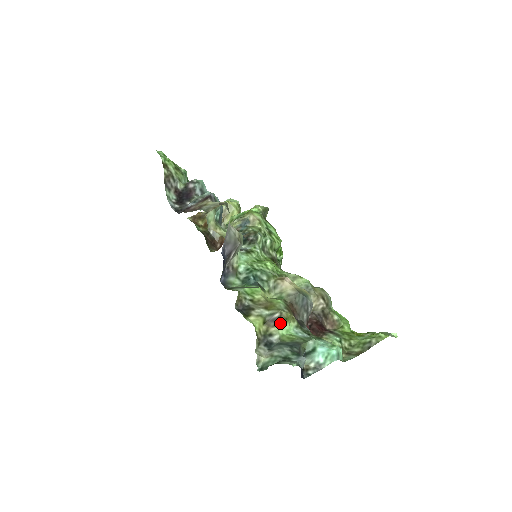
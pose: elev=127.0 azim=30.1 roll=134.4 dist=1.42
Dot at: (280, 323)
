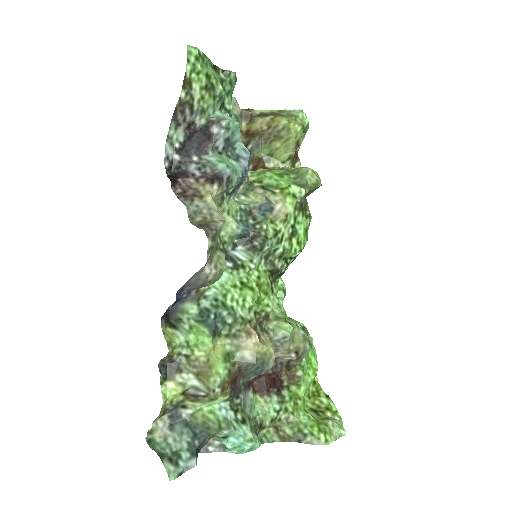
Dot at: (202, 401)
